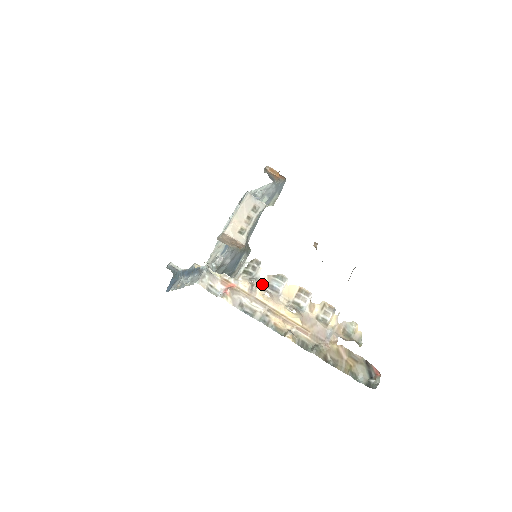
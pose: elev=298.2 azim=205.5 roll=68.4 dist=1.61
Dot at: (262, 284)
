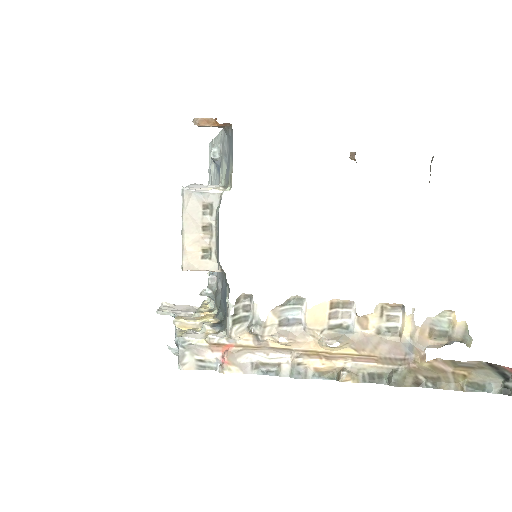
Dot at: (269, 326)
